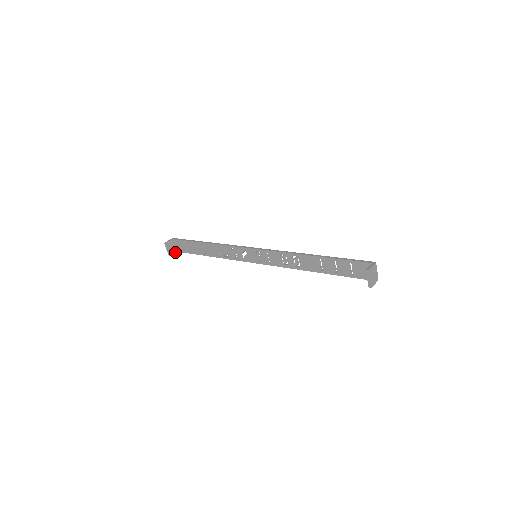
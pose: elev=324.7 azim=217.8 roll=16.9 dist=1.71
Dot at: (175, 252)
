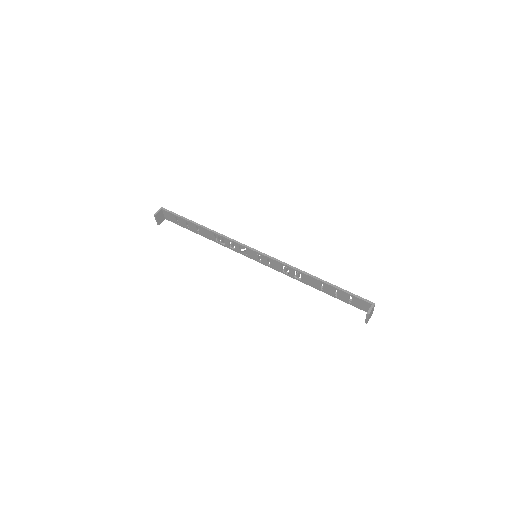
Dot at: (163, 220)
